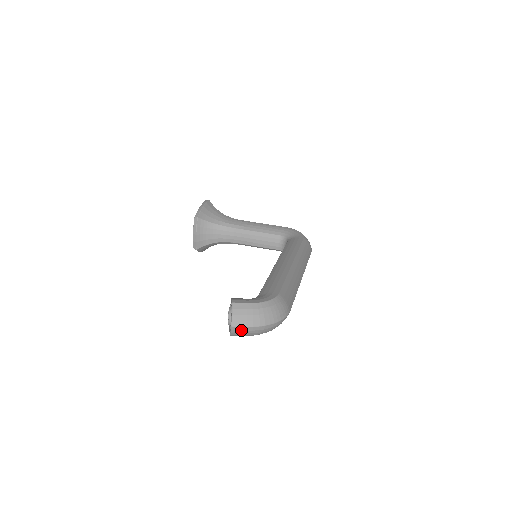
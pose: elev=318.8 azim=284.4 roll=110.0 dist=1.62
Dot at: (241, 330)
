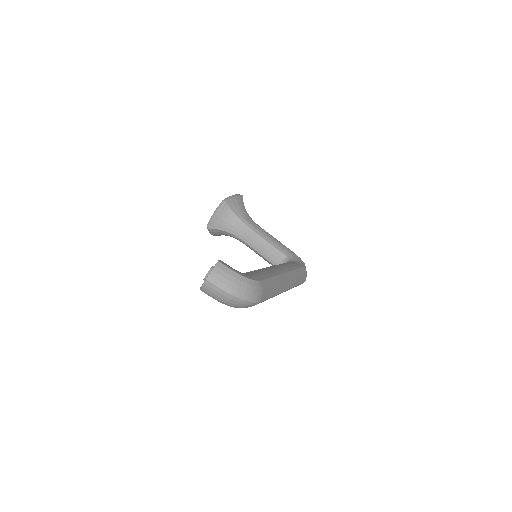
Dot at: (212, 288)
